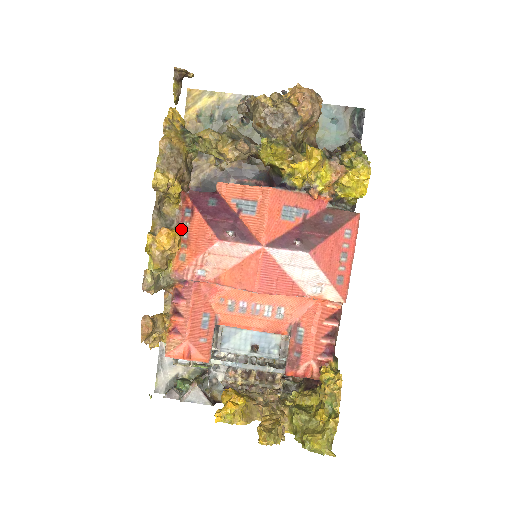
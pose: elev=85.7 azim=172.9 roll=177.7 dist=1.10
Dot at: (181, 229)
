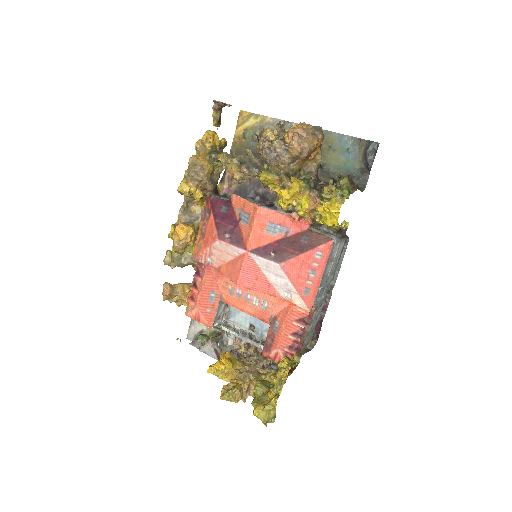
Dot at: (202, 225)
